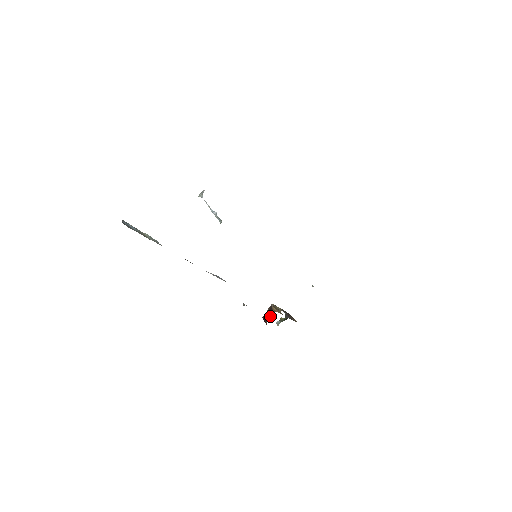
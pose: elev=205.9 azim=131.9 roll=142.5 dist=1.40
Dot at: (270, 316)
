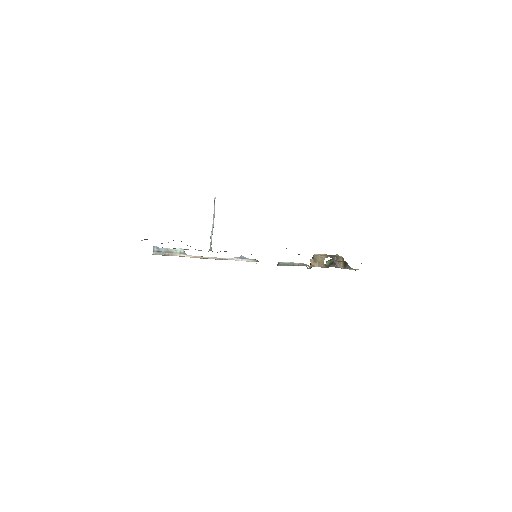
Dot at: occluded
